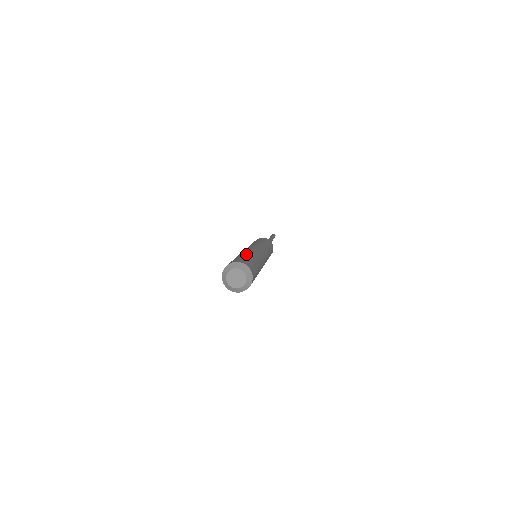
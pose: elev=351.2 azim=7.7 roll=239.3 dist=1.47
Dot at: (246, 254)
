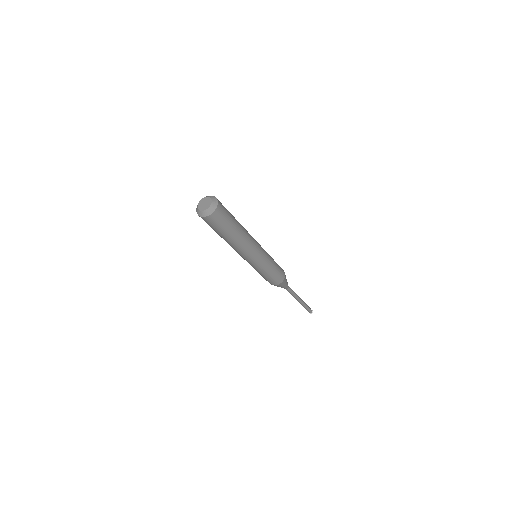
Dot at: occluded
